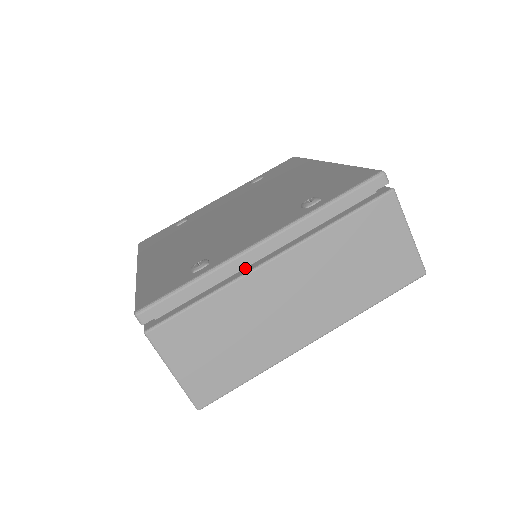
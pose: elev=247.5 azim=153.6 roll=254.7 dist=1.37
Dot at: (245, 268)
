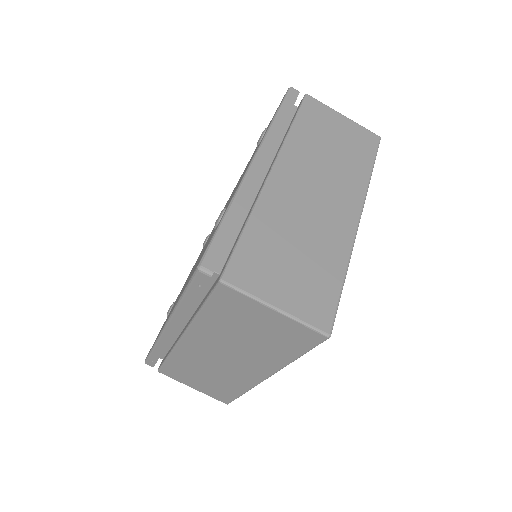
Dot at: (257, 194)
